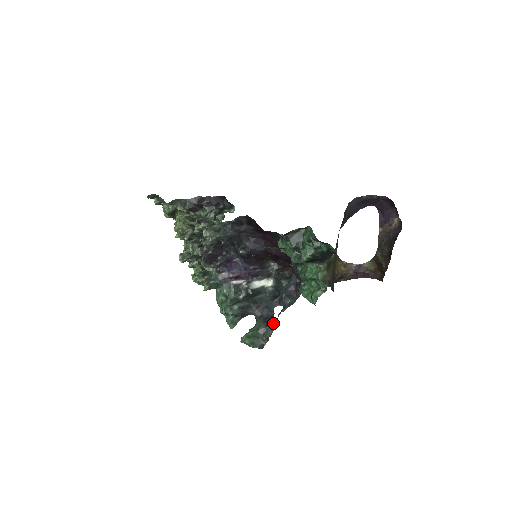
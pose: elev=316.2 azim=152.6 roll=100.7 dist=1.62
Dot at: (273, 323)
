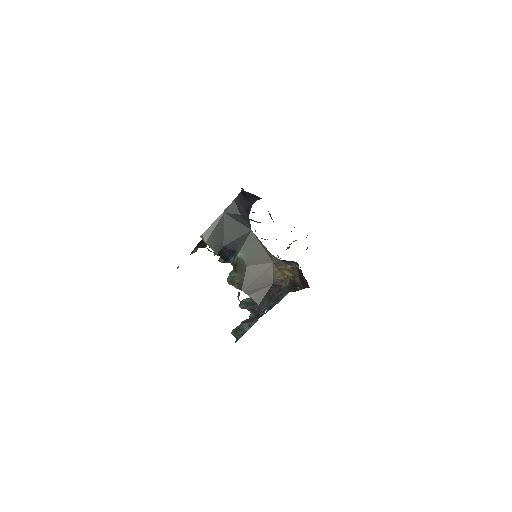
Dot at: (254, 322)
